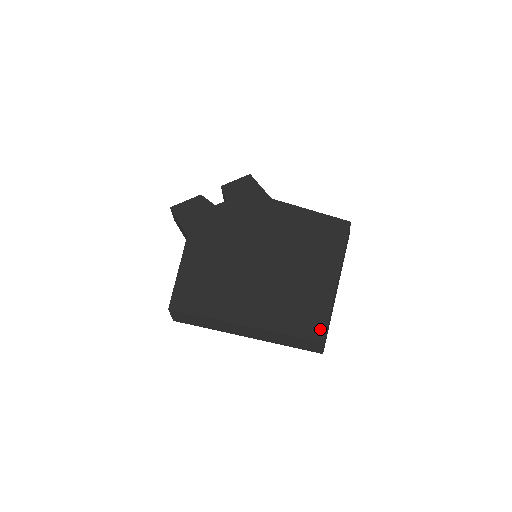
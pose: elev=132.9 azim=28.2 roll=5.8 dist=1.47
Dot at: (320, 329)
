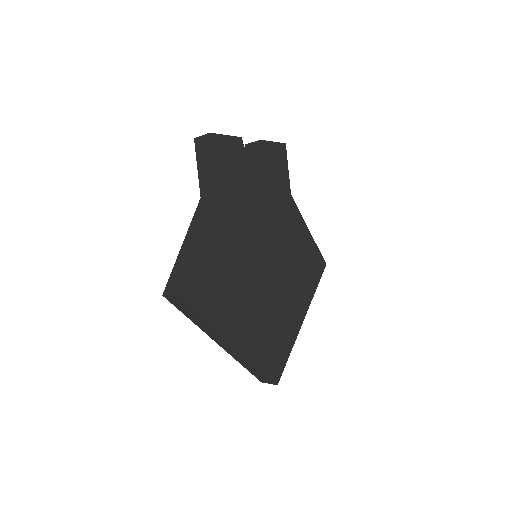
Dot at: (279, 371)
